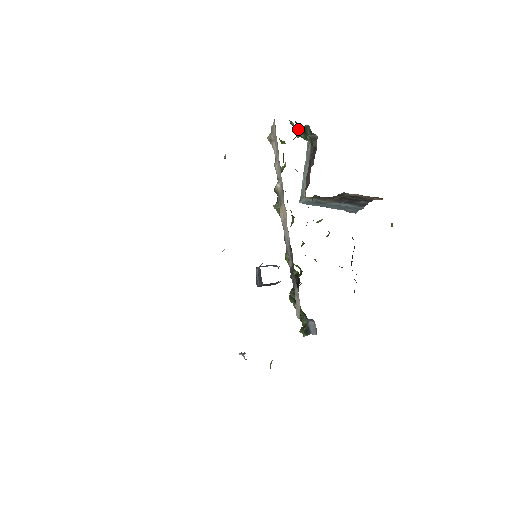
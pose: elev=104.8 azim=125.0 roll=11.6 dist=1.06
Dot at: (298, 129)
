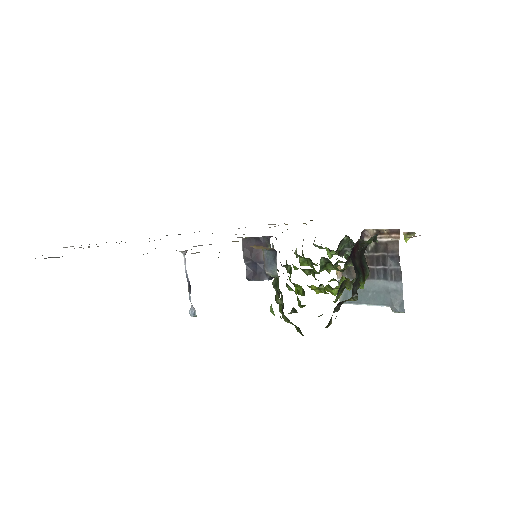
Dot at: occluded
